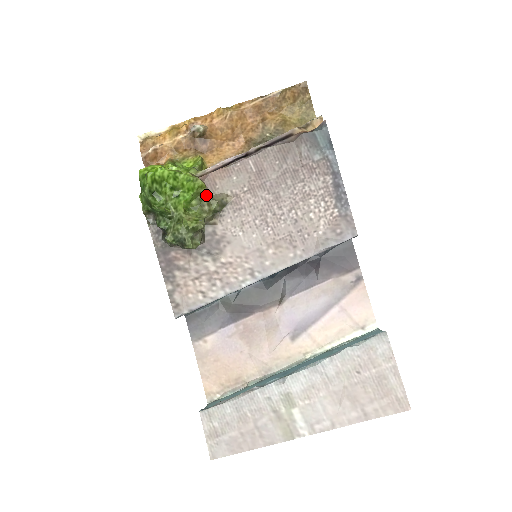
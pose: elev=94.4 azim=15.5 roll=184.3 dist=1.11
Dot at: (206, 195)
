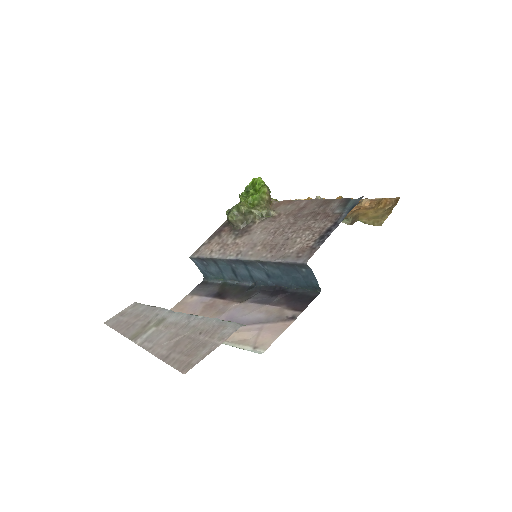
Dot at: (267, 205)
